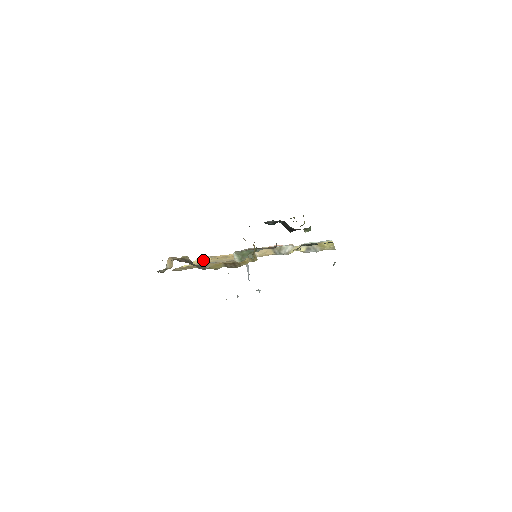
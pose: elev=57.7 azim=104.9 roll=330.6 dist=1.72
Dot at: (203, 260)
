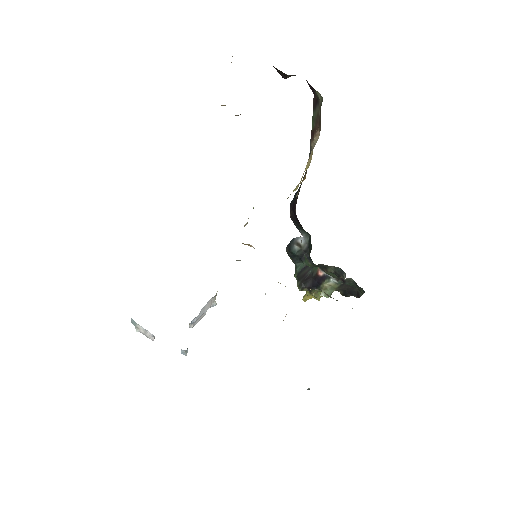
Dot at: occluded
